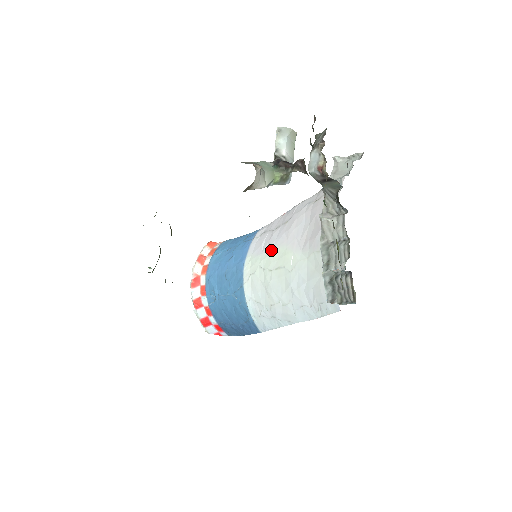
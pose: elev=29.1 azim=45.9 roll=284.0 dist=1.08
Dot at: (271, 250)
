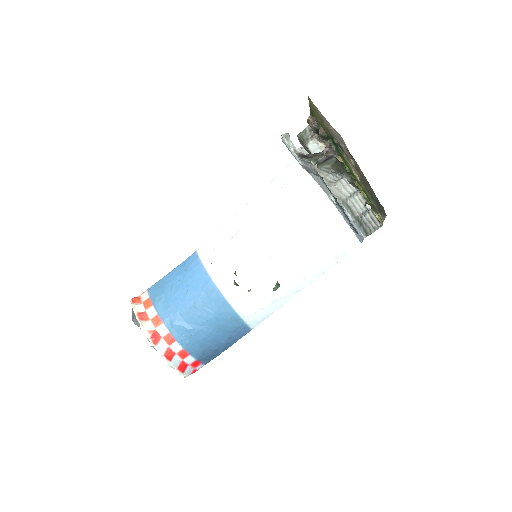
Dot at: (249, 251)
